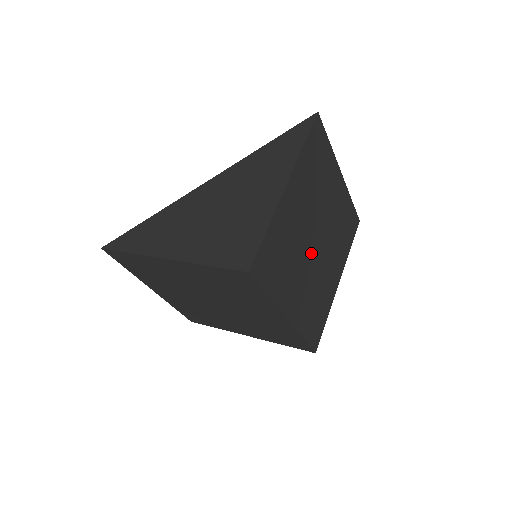
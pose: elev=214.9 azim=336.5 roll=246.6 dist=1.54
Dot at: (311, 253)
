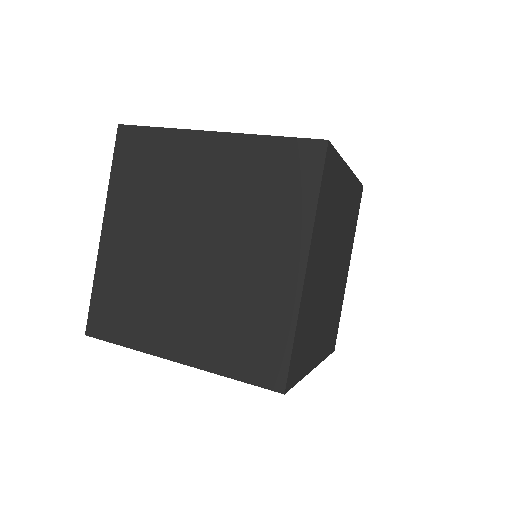
Dot at: (328, 267)
